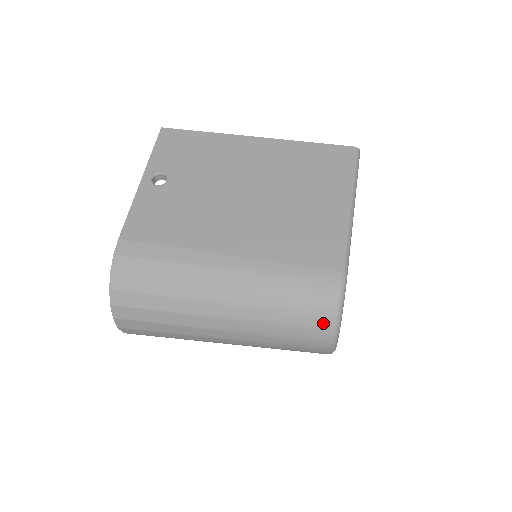
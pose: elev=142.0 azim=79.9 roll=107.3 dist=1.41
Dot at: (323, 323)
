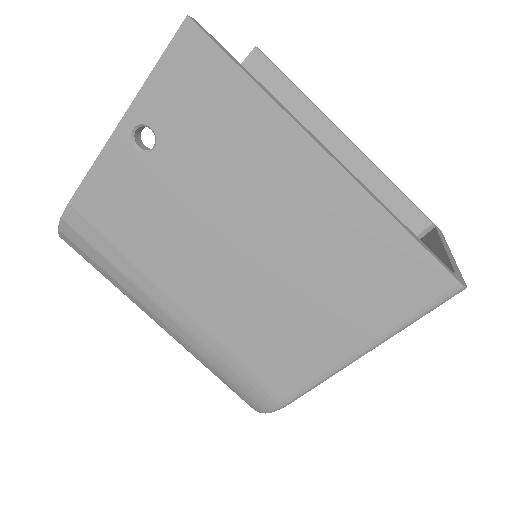
Dot at: occluded
